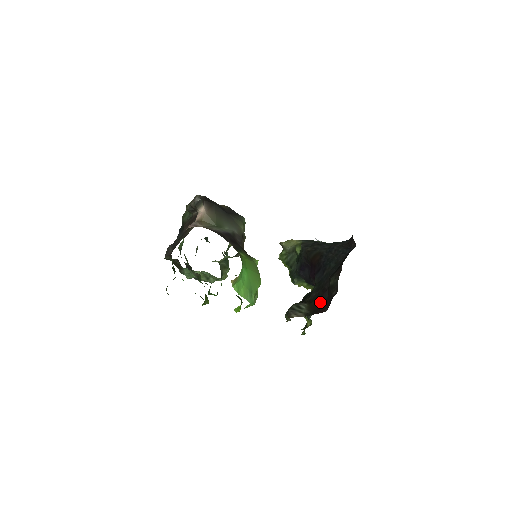
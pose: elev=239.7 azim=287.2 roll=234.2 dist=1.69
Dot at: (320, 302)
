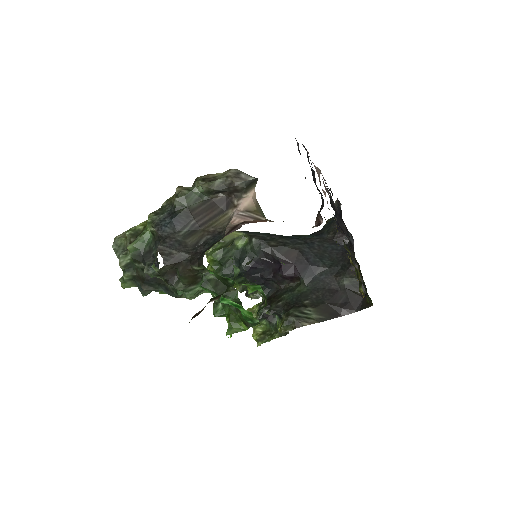
Dot at: (337, 304)
